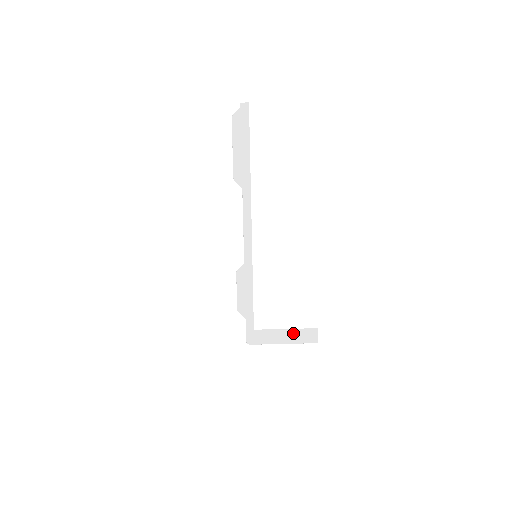
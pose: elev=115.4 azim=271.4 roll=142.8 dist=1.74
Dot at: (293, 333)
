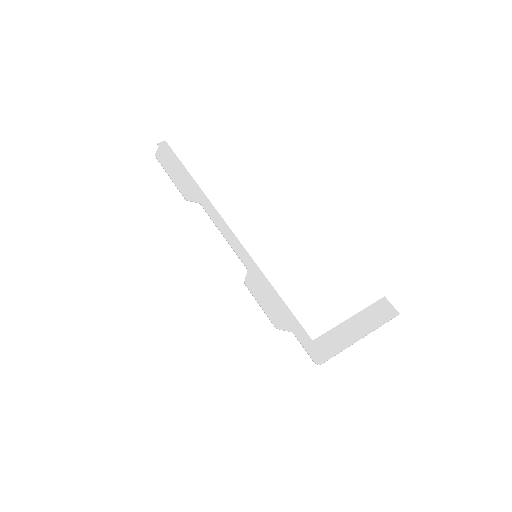
Dot at: (362, 318)
